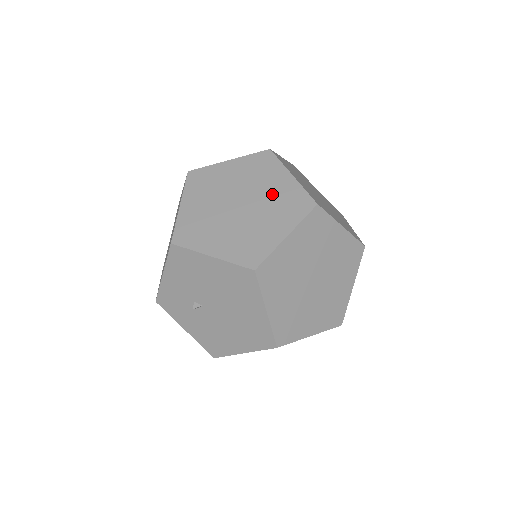
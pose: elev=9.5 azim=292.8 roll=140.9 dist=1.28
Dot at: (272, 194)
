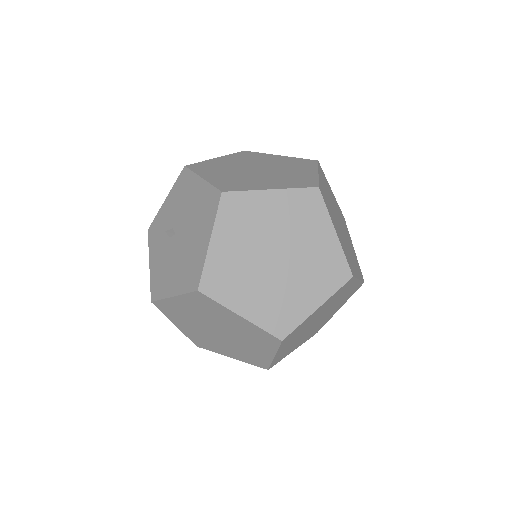
Dot at: (237, 329)
